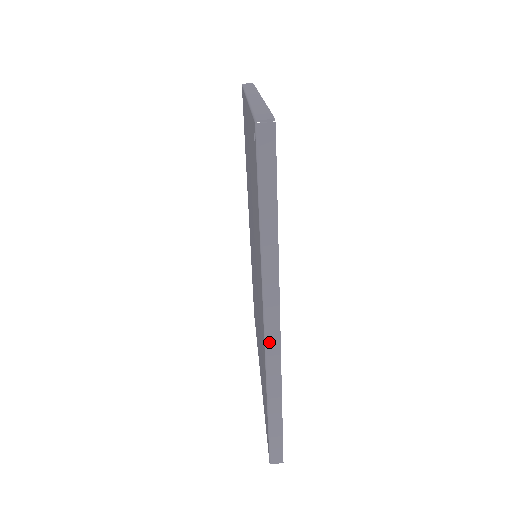
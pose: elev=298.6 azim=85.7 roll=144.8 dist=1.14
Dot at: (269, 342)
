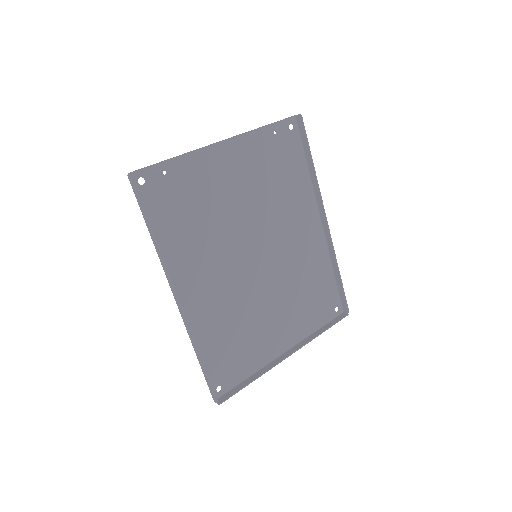
Dot at: (179, 309)
